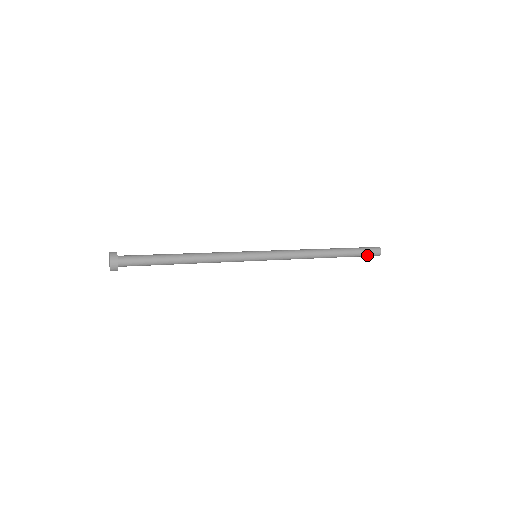
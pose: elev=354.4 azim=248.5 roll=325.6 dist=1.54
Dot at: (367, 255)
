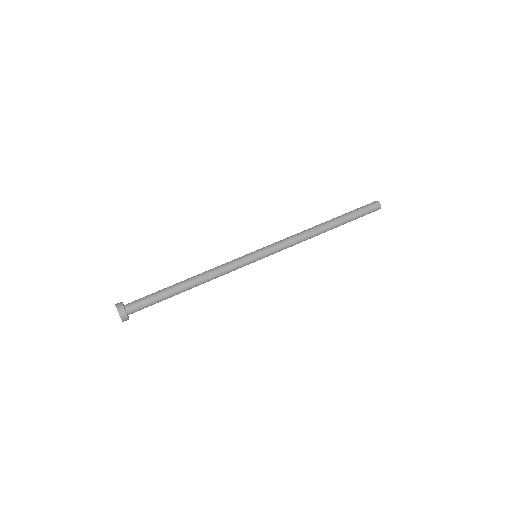
Dot at: occluded
